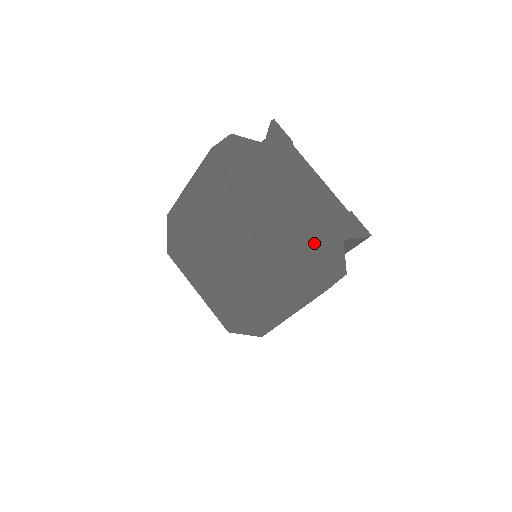
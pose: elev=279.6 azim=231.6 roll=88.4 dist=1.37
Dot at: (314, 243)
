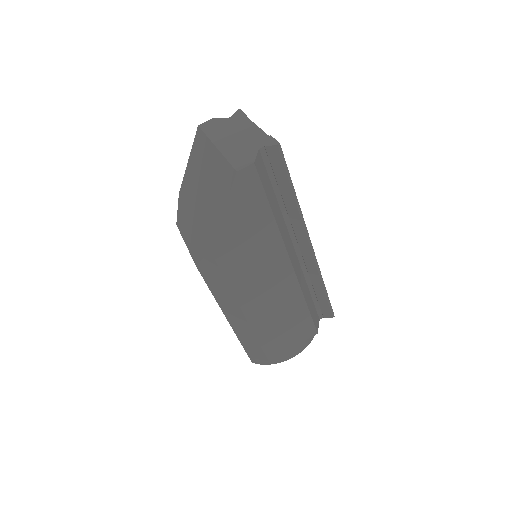
Dot at: (239, 152)
